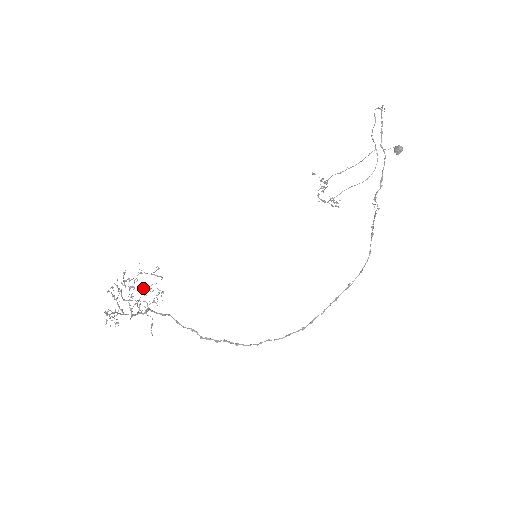
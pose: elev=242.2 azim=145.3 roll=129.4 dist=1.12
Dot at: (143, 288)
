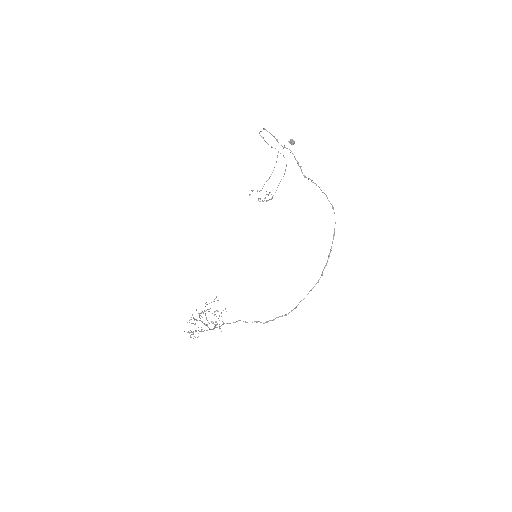
Dot at: occluded
